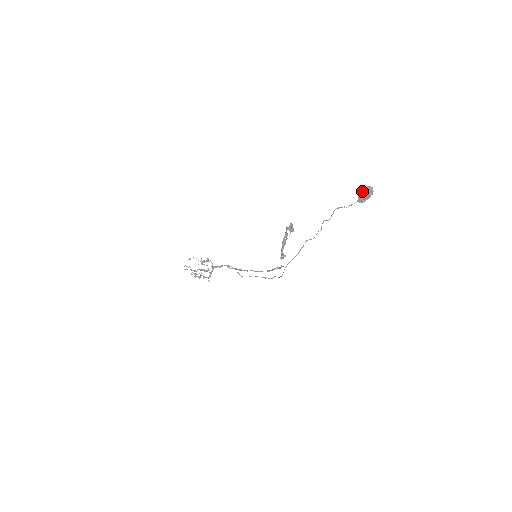
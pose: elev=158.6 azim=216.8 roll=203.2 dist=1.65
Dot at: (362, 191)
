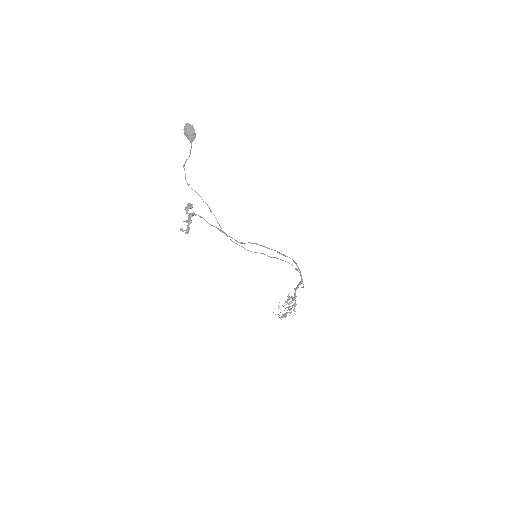
Dot at: (184, 133)
